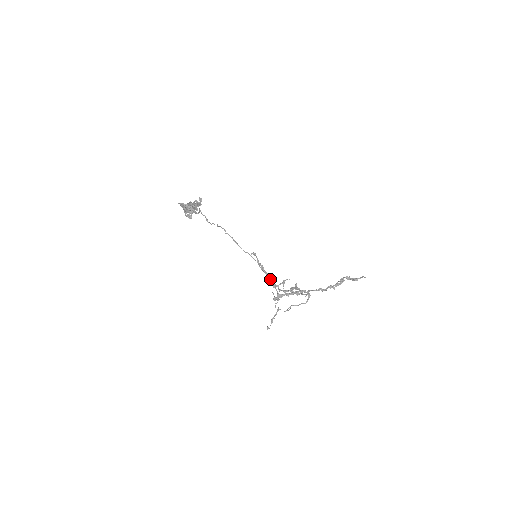
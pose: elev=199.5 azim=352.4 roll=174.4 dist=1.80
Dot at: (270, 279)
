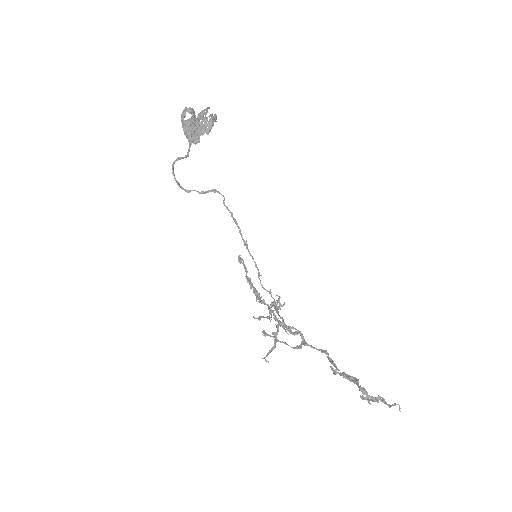
Dot at: (256, 295)
